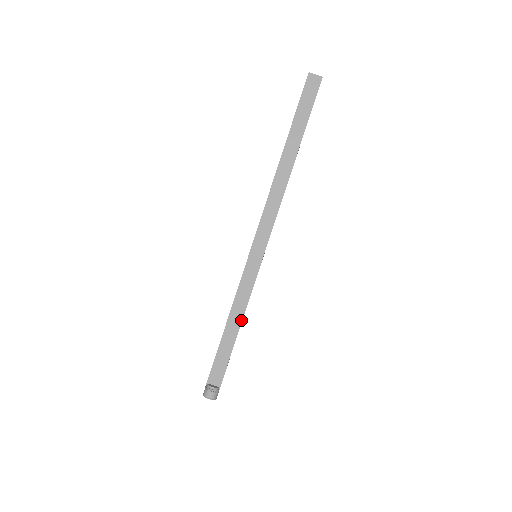
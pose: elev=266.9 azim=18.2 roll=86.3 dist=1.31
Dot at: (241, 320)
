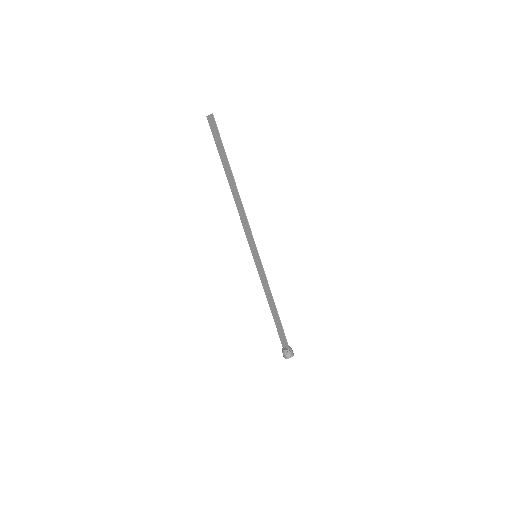
Dot at: (273, 302)
